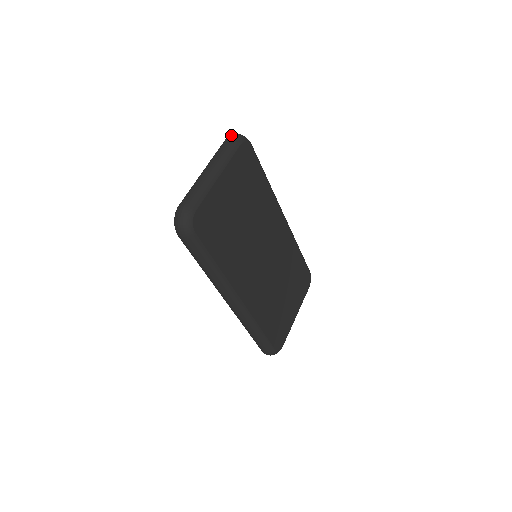
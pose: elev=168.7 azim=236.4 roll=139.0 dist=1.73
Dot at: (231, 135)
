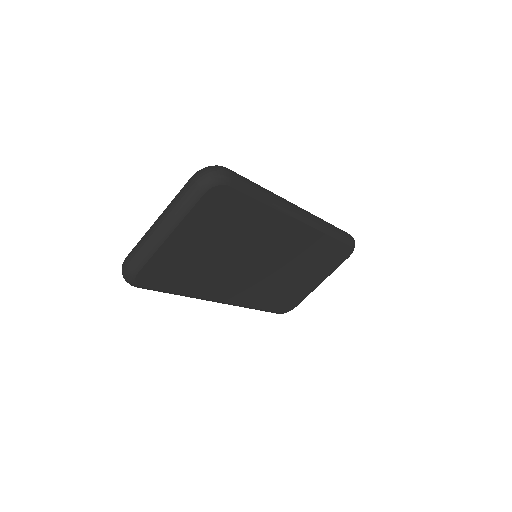
Dot at: (197, 175)
